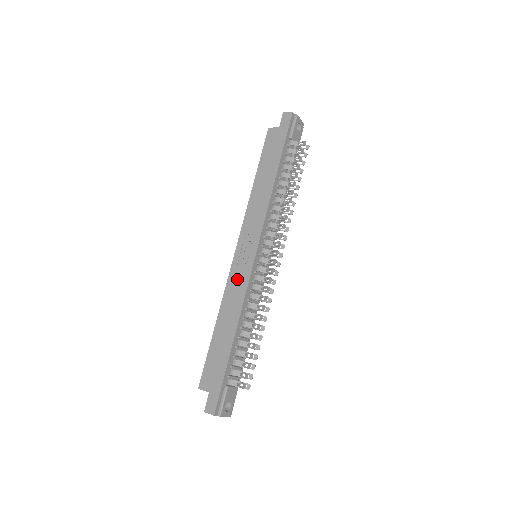
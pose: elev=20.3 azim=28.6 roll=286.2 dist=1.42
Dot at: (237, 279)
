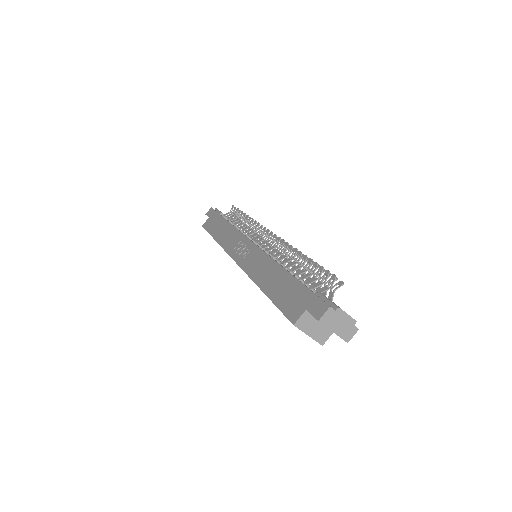
Dot at: (251, 261)
